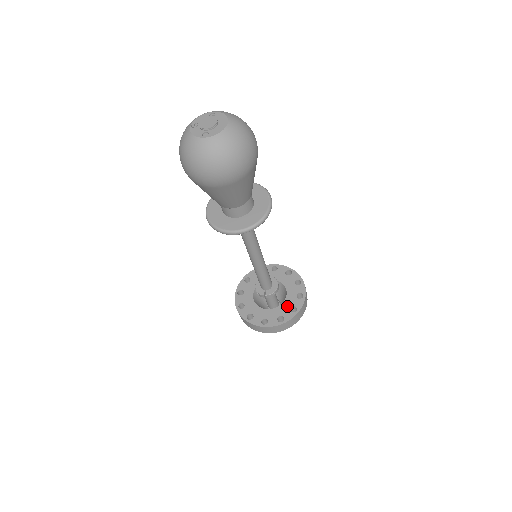
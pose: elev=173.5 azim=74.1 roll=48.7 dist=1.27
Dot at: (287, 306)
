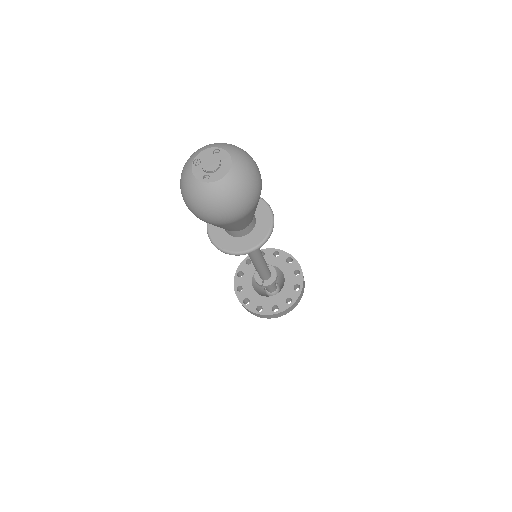
Dot at: (283, 296)
